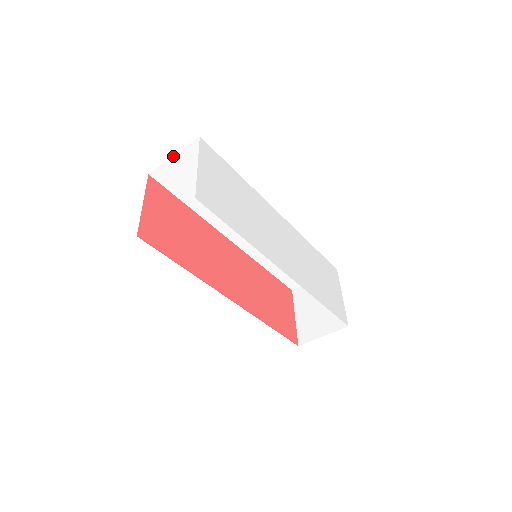
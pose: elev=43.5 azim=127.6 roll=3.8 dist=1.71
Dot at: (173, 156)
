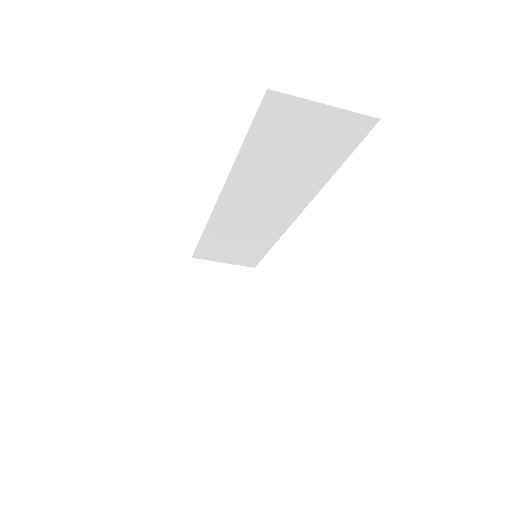
Dot at: (325, 104)
